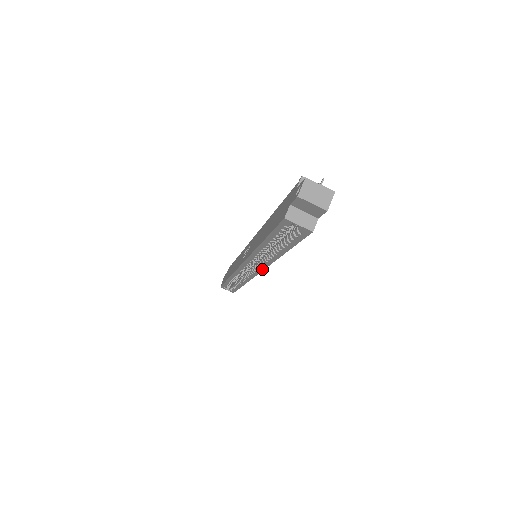
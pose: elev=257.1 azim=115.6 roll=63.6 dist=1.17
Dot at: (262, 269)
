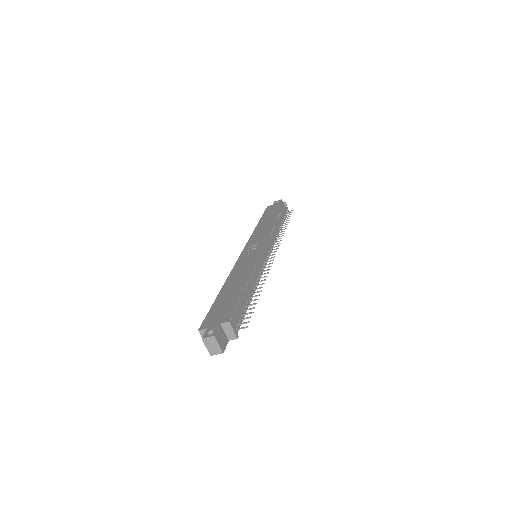
Dot at: occluded
